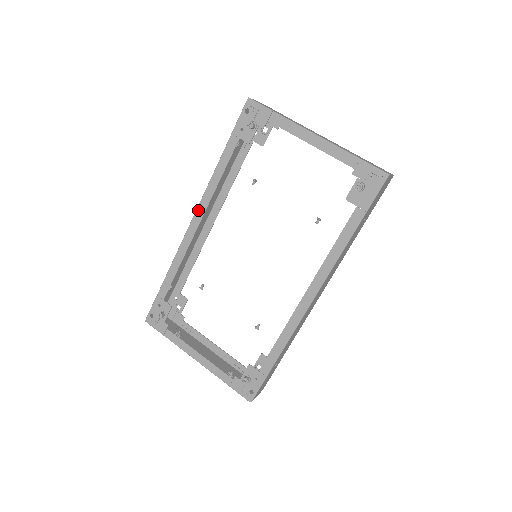
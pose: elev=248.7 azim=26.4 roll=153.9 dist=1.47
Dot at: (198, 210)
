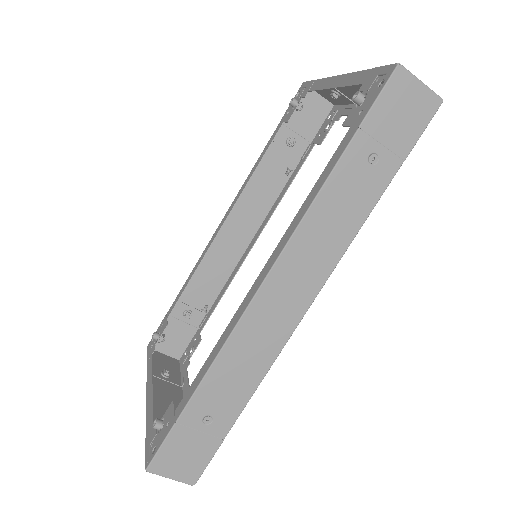
Dot at: (229, 209)
